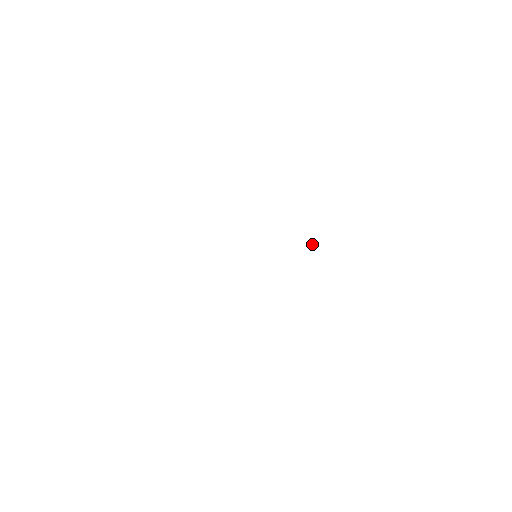
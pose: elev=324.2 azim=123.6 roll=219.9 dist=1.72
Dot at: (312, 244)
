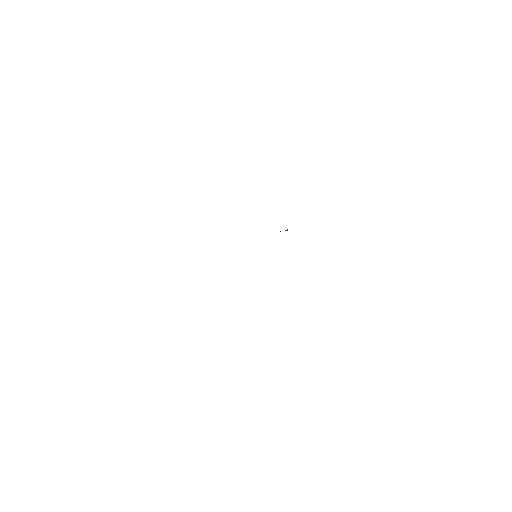
Dot at: (285, 230)
